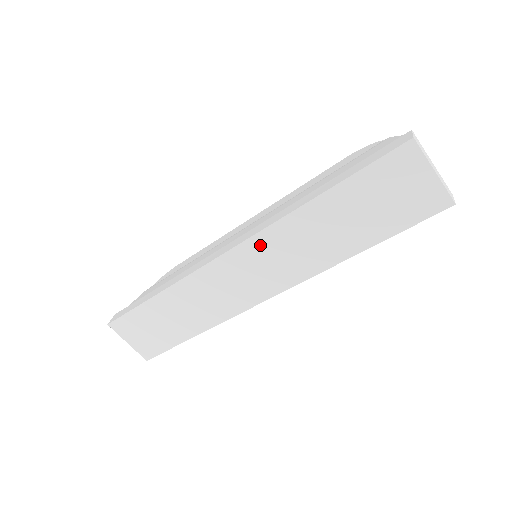
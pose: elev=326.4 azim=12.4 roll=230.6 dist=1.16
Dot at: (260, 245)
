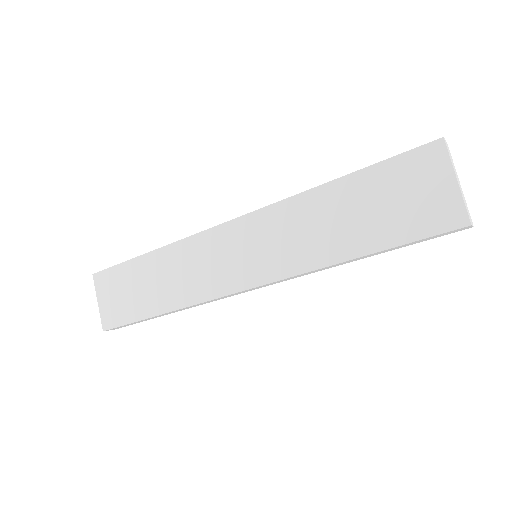
Dot at: (260, 222)
